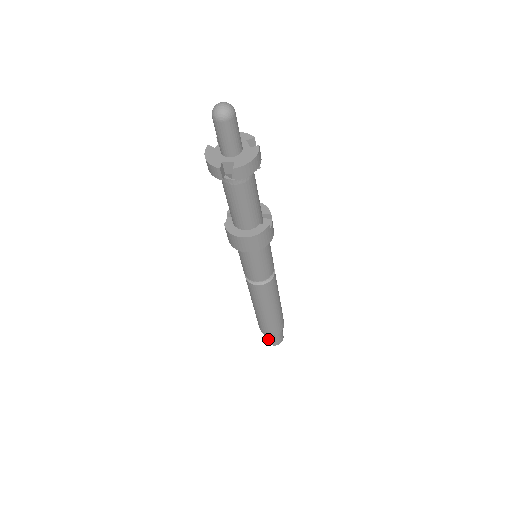
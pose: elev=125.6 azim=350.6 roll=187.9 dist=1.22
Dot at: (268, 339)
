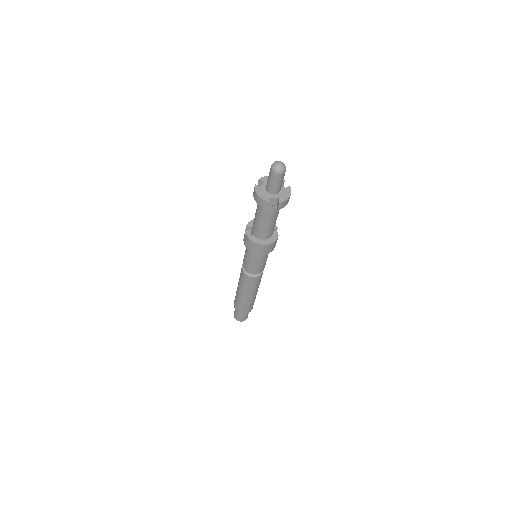
Dot at: (239, 317)
